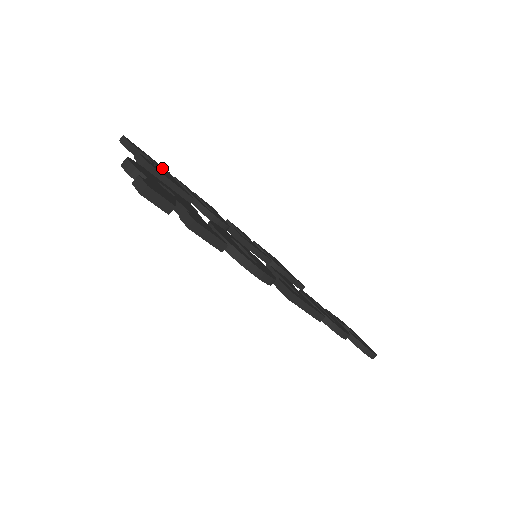
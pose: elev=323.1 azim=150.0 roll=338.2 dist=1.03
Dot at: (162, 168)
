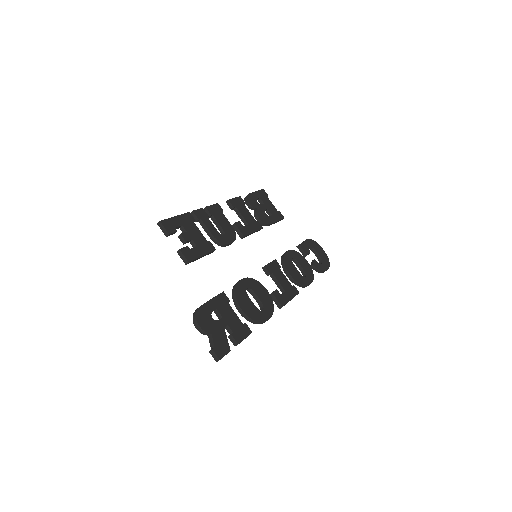
Dot at: (188, 225)
